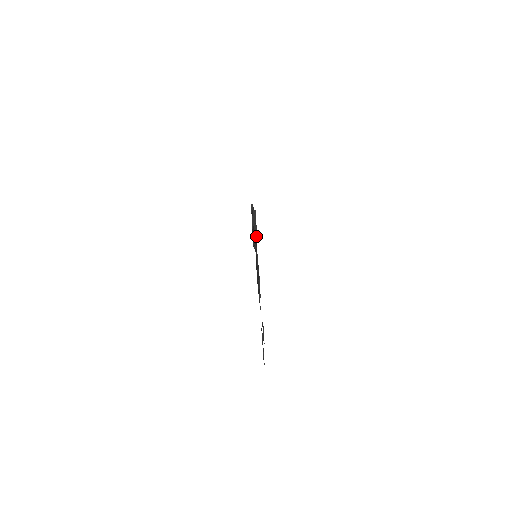
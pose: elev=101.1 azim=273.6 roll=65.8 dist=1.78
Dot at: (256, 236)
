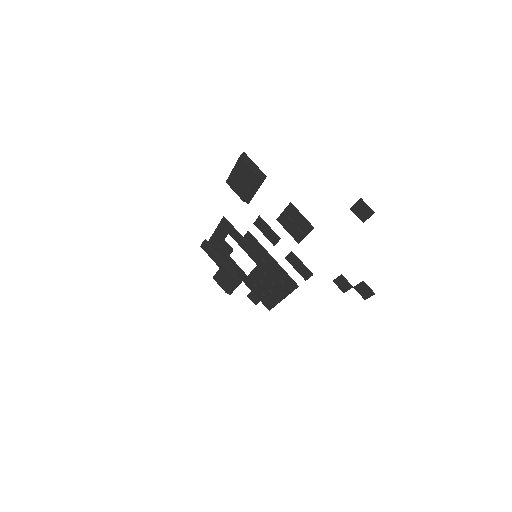
Dot at: (263, 174)
